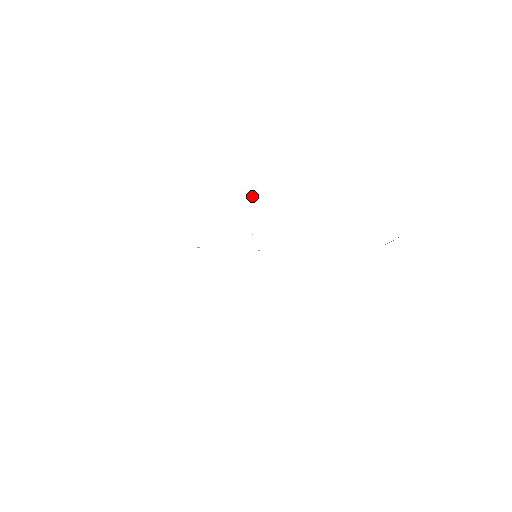
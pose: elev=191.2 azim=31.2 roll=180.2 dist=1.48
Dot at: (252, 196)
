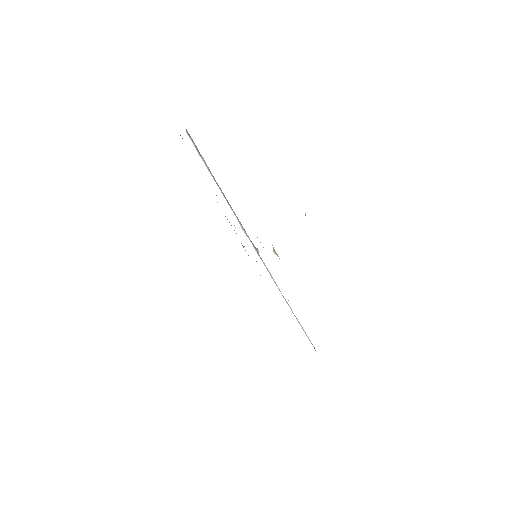
Dot at: occluded
